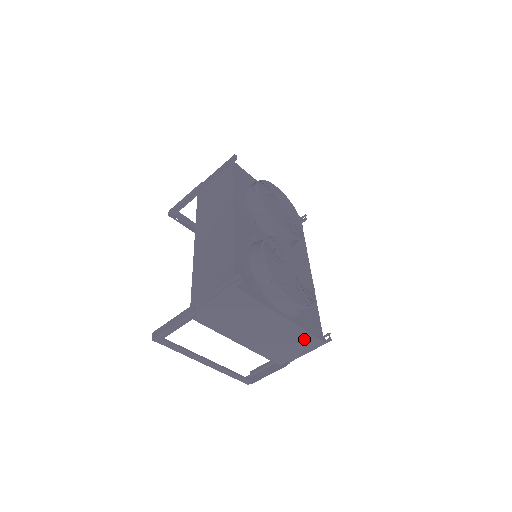
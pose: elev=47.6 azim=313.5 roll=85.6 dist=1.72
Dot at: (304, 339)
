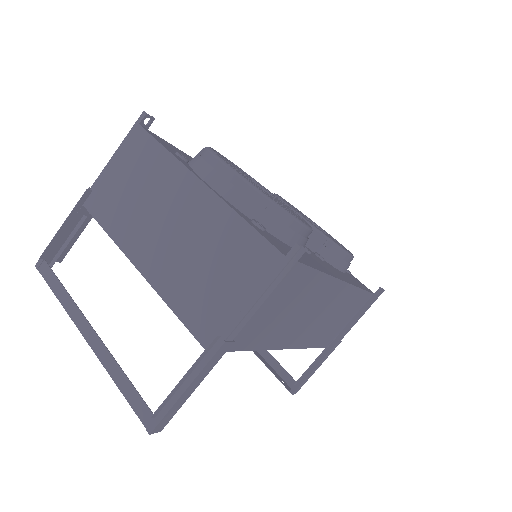
Dot at: (244, 248)
